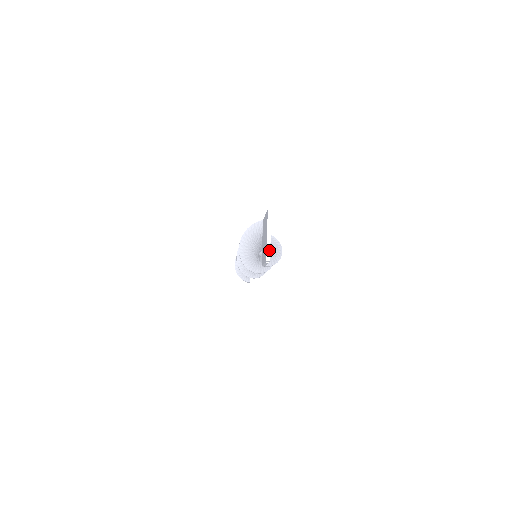
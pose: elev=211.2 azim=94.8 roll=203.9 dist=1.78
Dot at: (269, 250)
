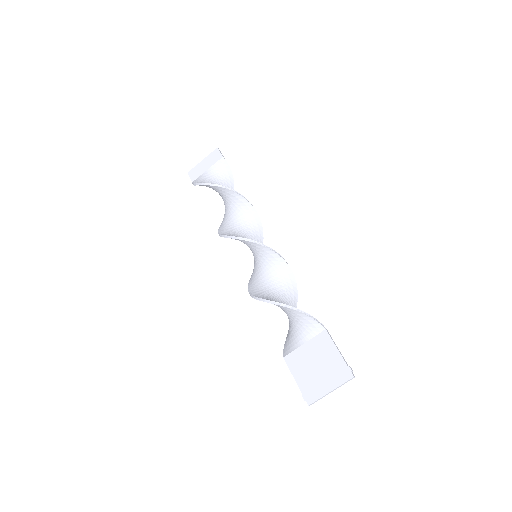
Dot at: occluded
